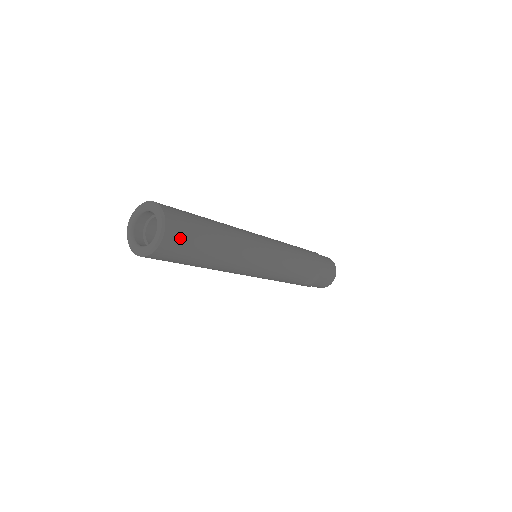
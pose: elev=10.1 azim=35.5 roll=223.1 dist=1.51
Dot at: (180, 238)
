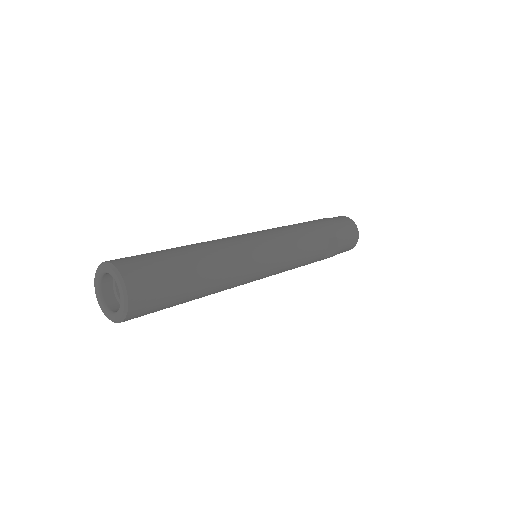
Dot at: (149, 289)
